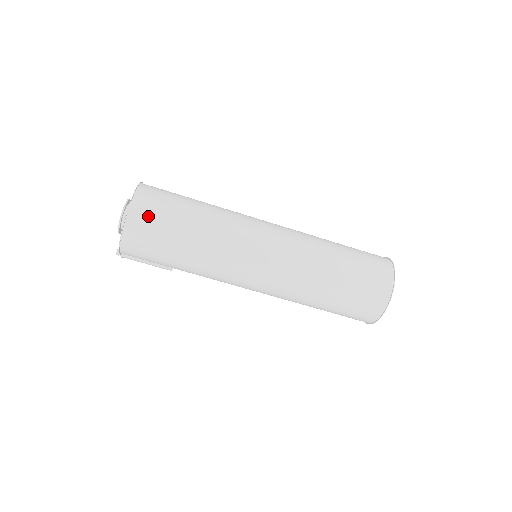
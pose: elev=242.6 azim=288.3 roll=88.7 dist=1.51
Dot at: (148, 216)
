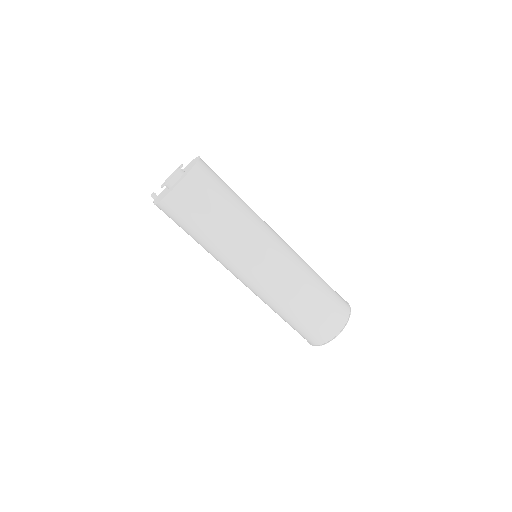
Dot at: (191, 197)
